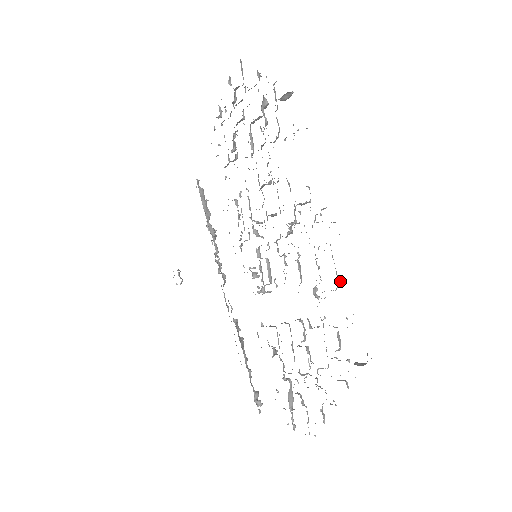
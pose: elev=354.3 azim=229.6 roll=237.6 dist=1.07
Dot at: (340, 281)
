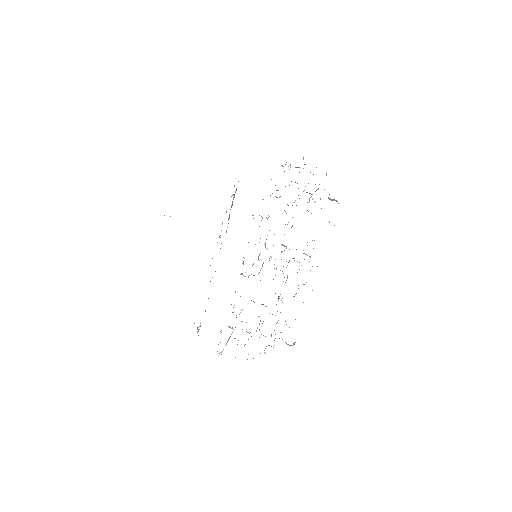
Dot at: occluded
